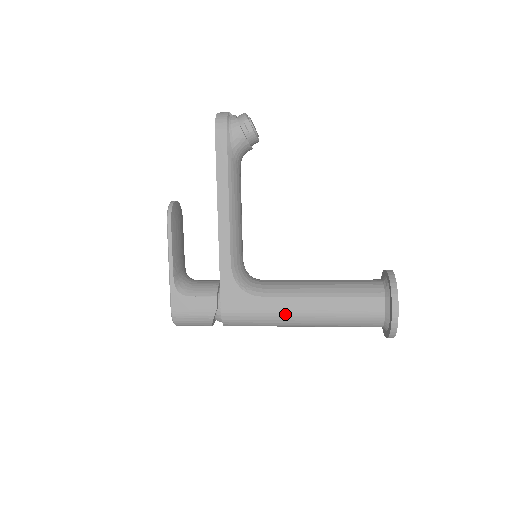
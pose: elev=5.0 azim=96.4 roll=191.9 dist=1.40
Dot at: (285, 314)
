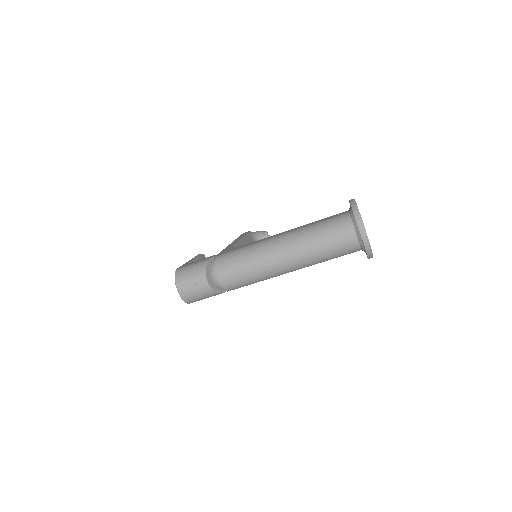
Dot at: (267, 240)
